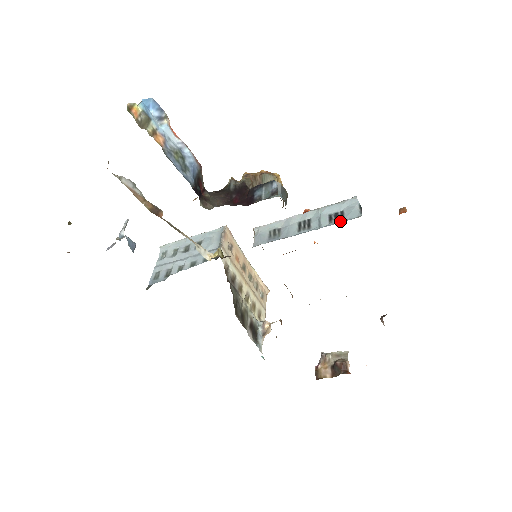
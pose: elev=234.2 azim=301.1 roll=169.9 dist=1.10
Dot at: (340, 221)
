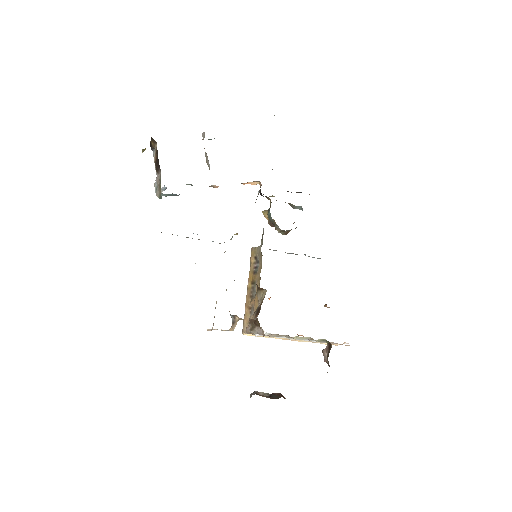
Dot at: occluded
